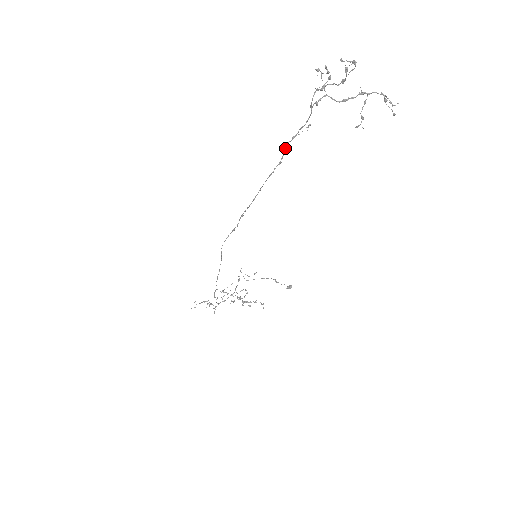
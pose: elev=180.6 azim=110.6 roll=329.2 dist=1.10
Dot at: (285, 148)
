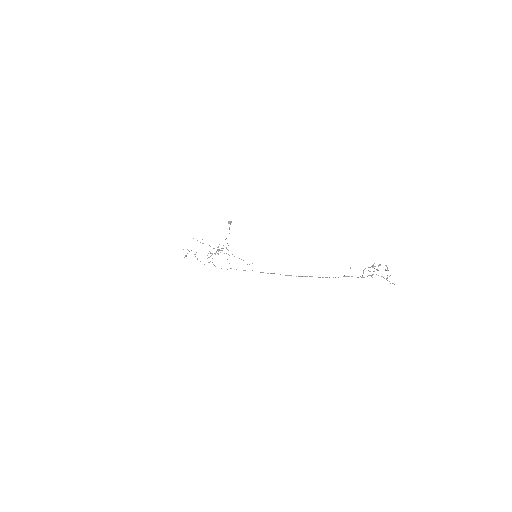
Dot at: occluded
